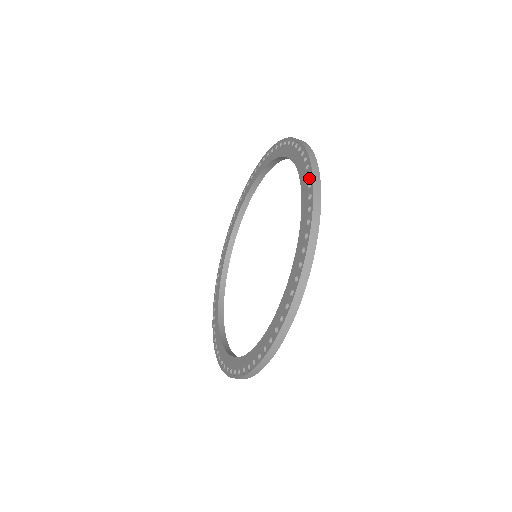
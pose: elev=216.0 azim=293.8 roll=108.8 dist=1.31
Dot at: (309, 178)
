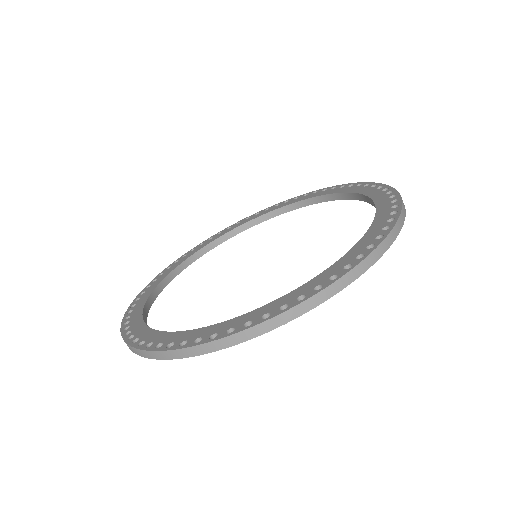
Dot at: (376, 186)
